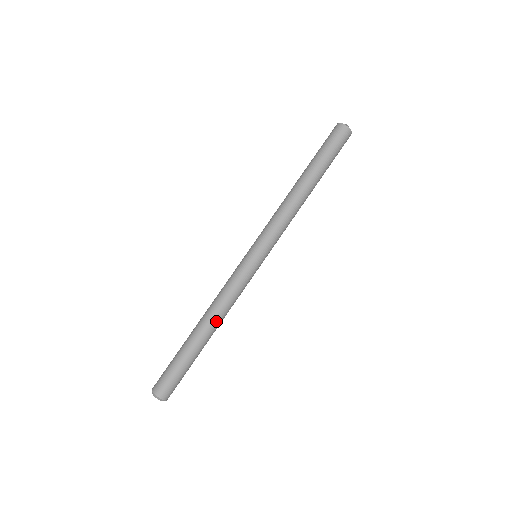
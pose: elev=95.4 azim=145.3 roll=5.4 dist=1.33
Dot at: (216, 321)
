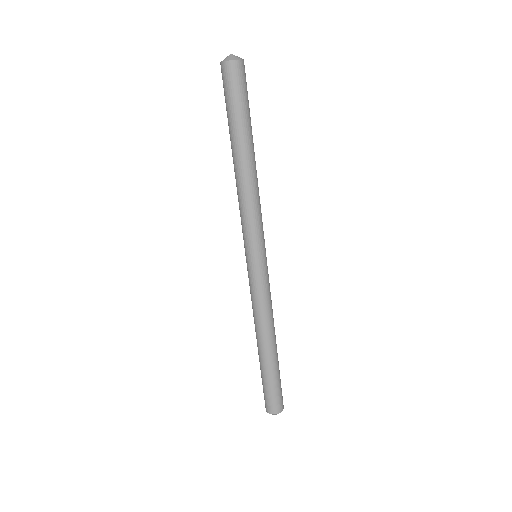
Dot at: (266, 335)
